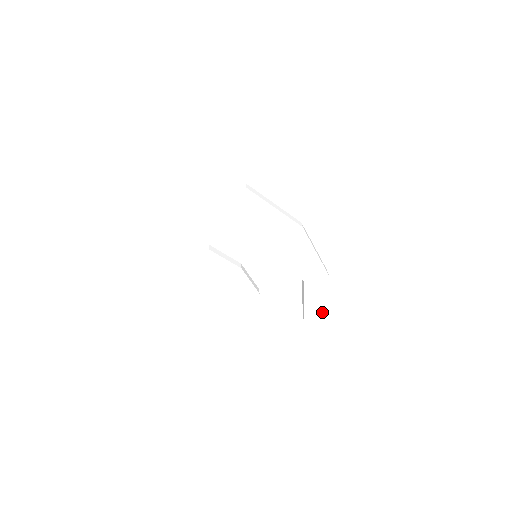
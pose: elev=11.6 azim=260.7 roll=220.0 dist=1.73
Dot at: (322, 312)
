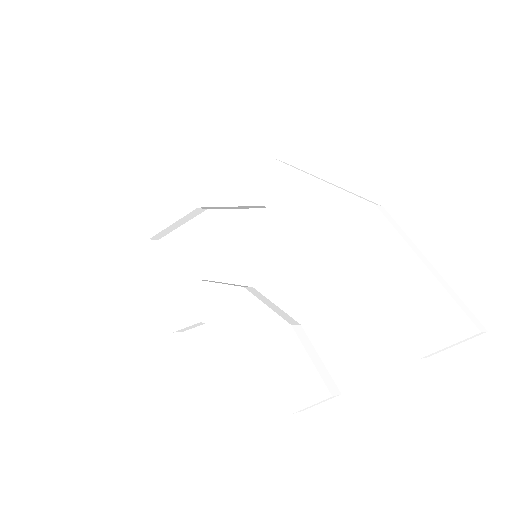
Dot at: (444, 309)
